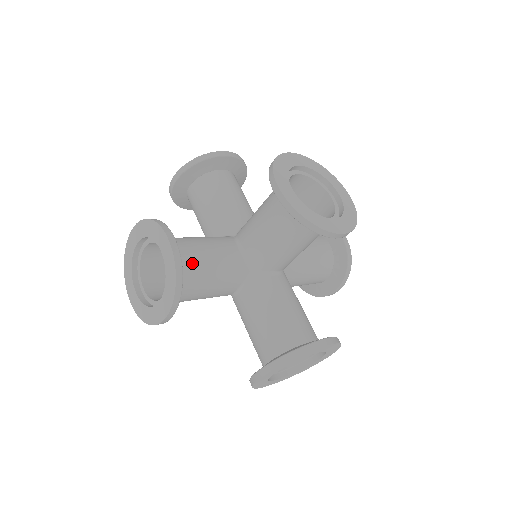
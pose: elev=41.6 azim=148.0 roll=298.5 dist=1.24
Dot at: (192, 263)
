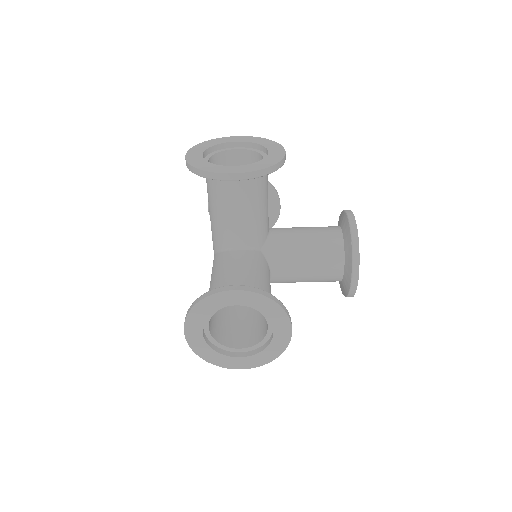
Dot at: occluded
